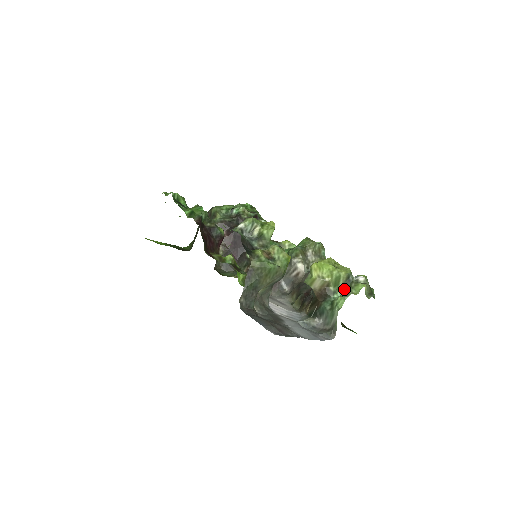
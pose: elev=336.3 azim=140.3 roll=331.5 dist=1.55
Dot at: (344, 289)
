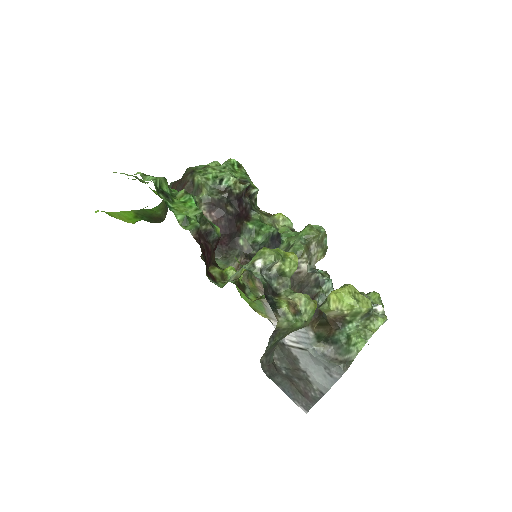
Dot at: (361, 320)
